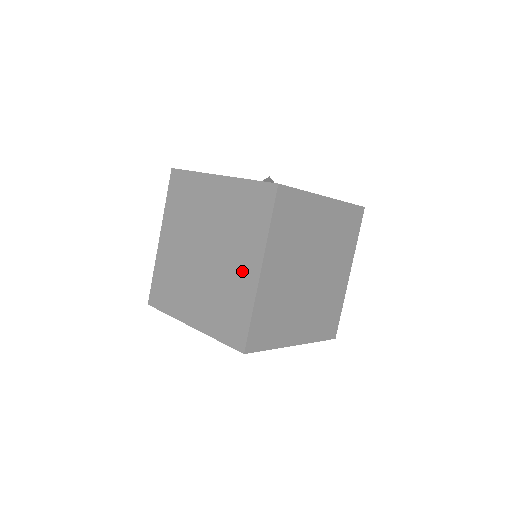
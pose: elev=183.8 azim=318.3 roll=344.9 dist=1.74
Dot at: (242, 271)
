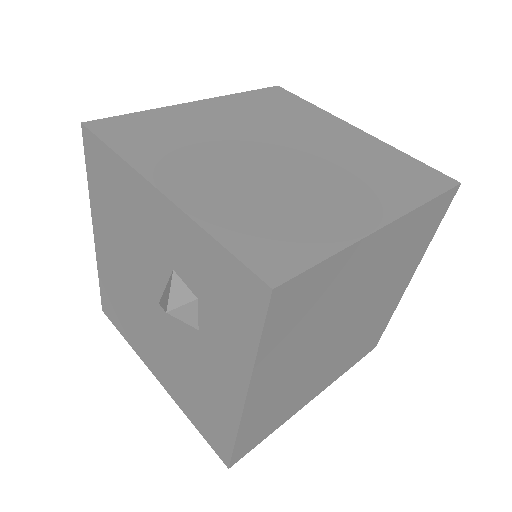
Dot at: (345, 205)
